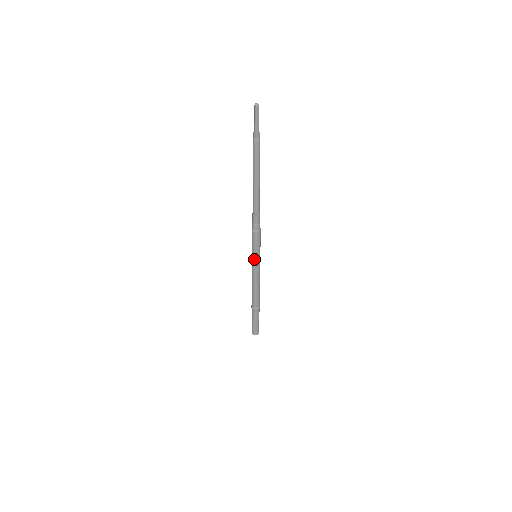
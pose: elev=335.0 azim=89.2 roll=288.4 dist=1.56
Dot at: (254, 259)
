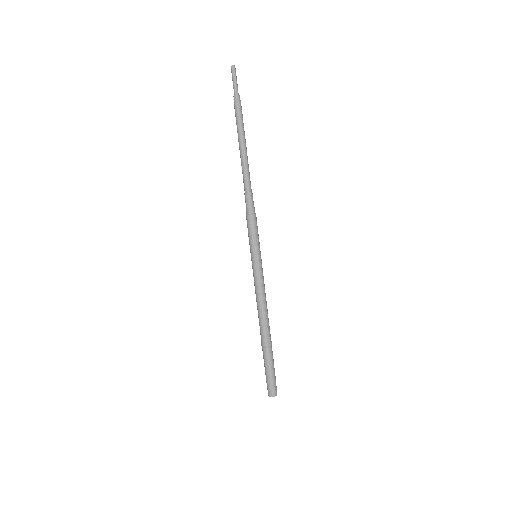
Dot at: (255, 257)
